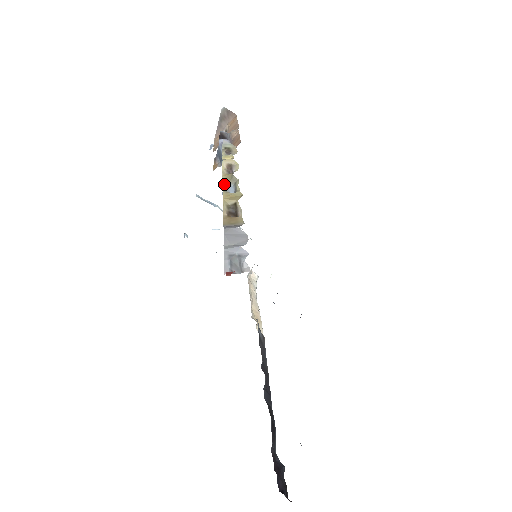
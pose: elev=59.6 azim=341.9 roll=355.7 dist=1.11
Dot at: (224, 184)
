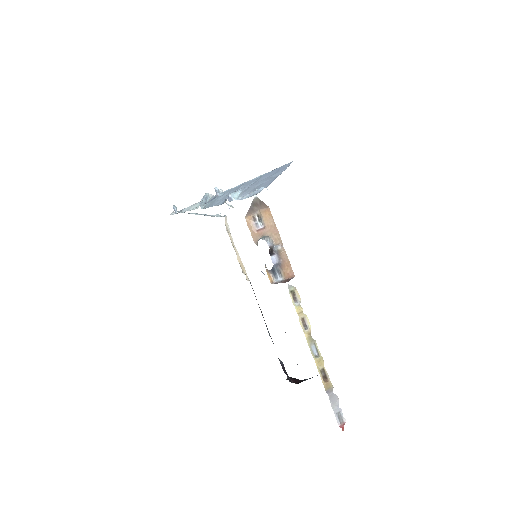
Dot at: (309, 346)
